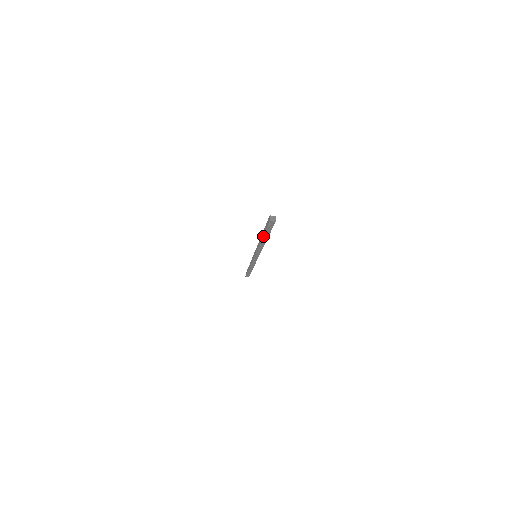
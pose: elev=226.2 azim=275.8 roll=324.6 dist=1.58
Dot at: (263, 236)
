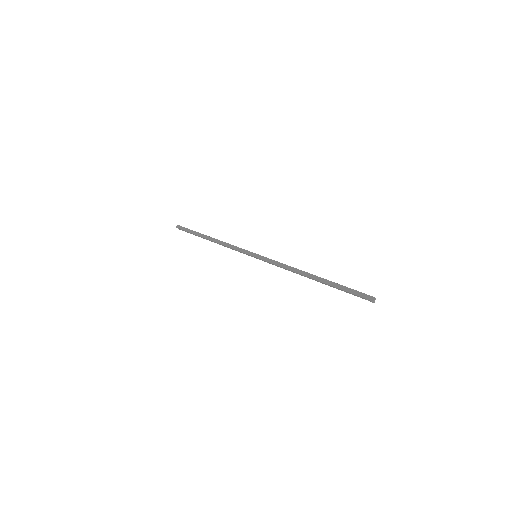
Dot at: (327, 284)
